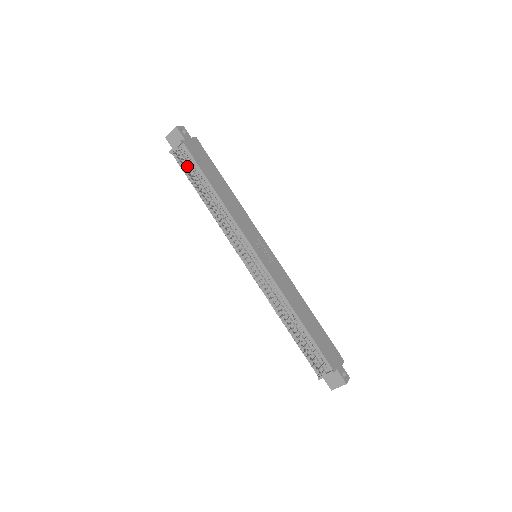
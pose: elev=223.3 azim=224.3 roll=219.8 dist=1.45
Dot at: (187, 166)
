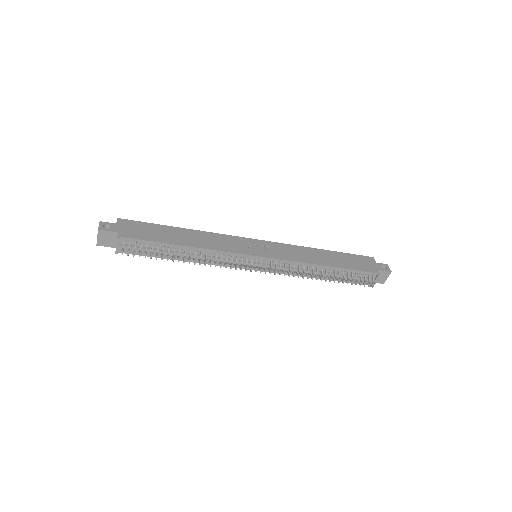
Dot at: (143, 250)
